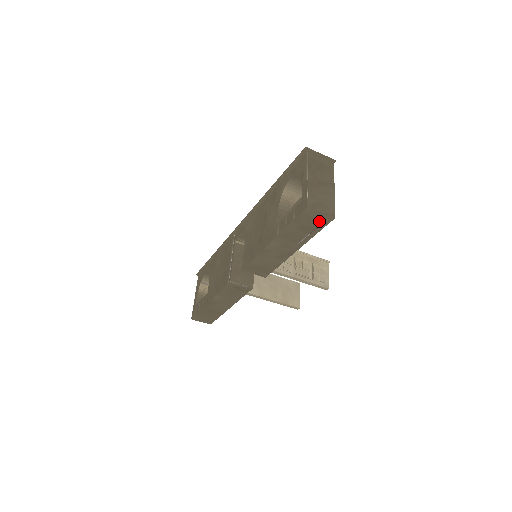
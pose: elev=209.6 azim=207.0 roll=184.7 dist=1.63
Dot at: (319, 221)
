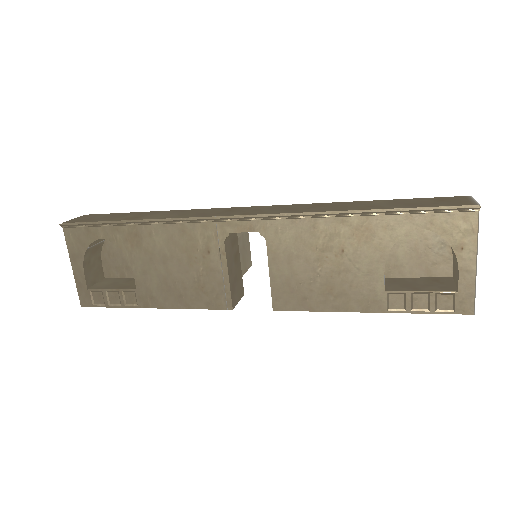
Dot at: occluded
